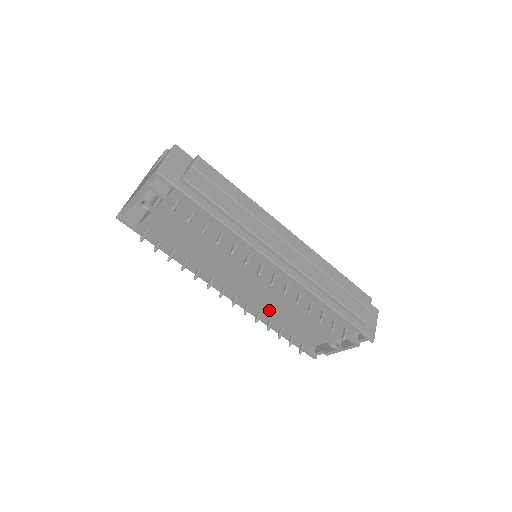
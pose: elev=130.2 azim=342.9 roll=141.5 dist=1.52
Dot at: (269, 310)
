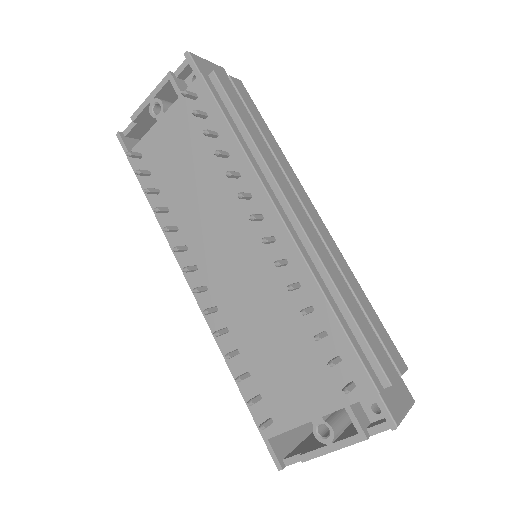
Dot at: (242, 325)
